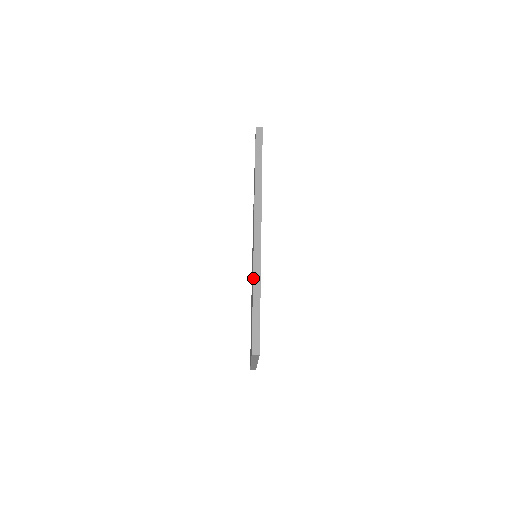
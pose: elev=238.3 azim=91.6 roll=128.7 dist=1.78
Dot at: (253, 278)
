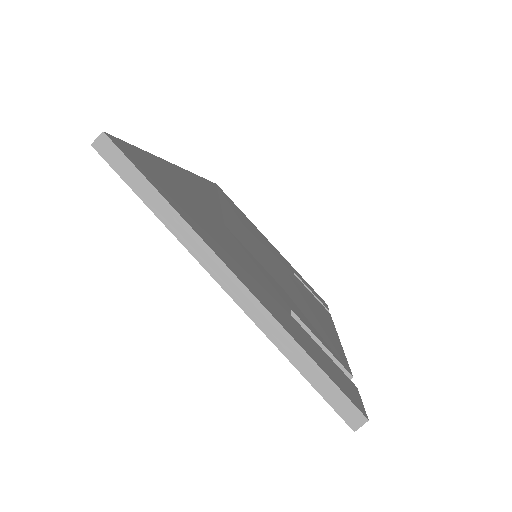
Dot at: occluded
